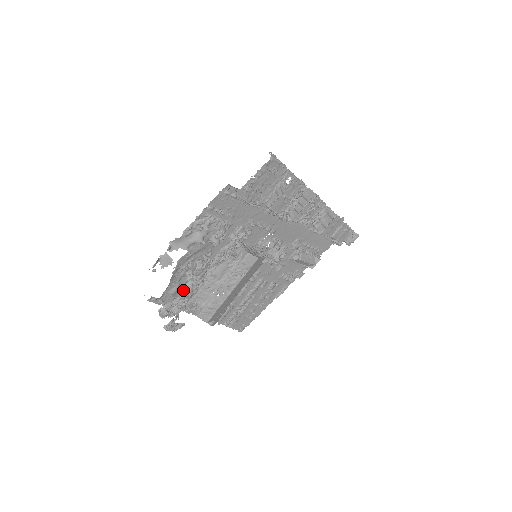
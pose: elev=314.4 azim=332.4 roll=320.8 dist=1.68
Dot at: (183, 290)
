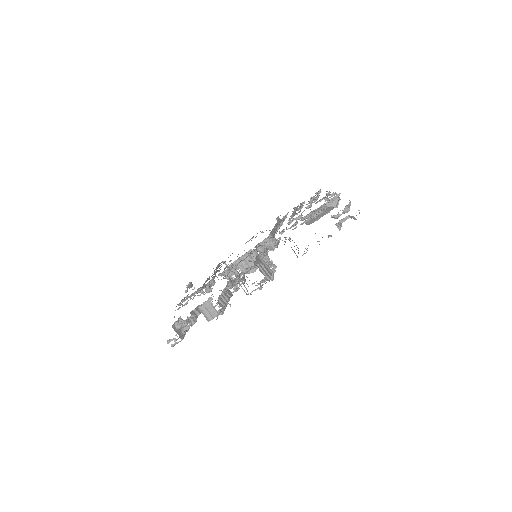
Dot at: occluded
